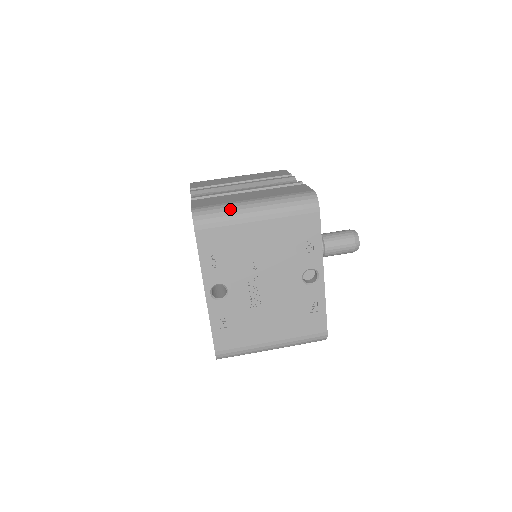
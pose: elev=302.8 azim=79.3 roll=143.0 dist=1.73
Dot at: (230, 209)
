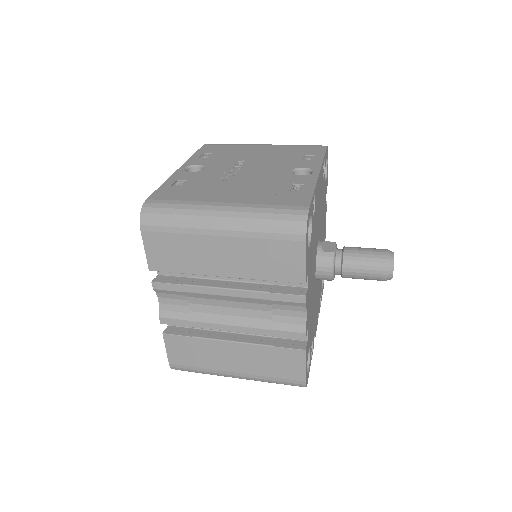
Dot at: occluded
